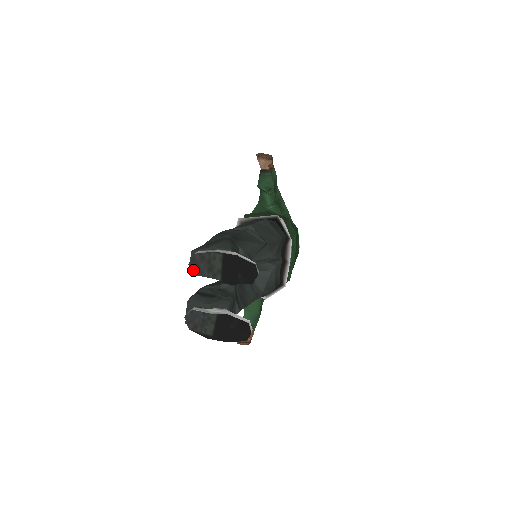
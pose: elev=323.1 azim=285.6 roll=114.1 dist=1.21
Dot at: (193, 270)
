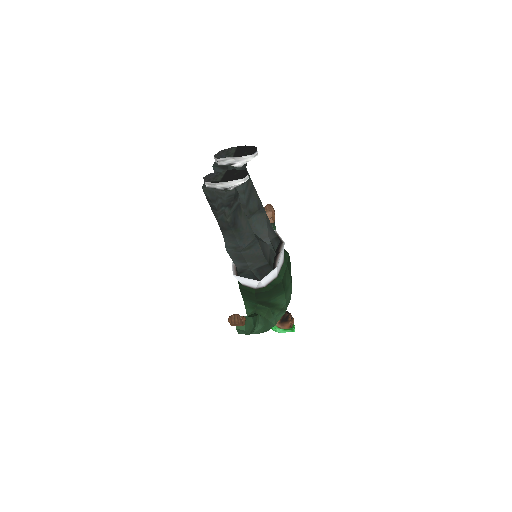
Dot at: (216, 157)
